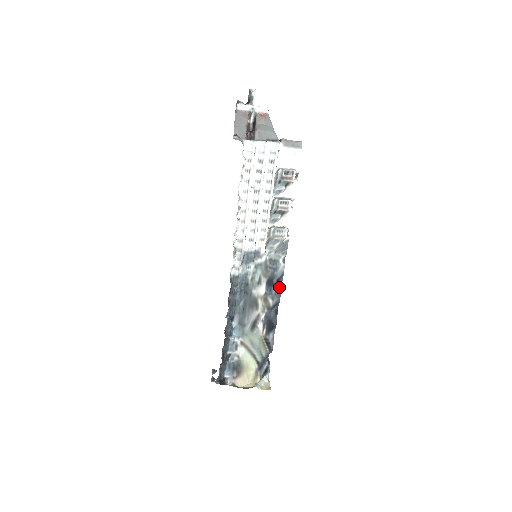
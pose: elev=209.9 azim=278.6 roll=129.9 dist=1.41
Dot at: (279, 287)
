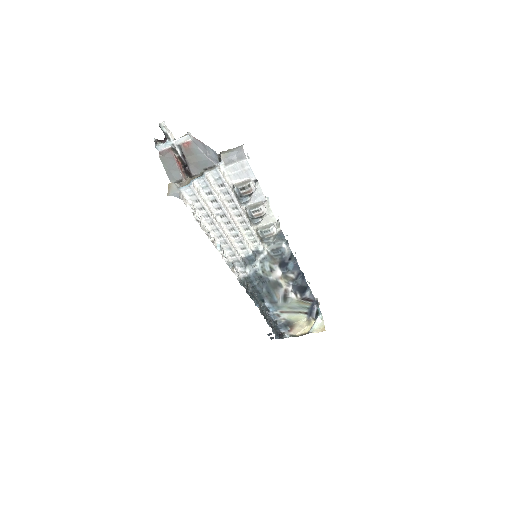
Dot at: (294, 261)
